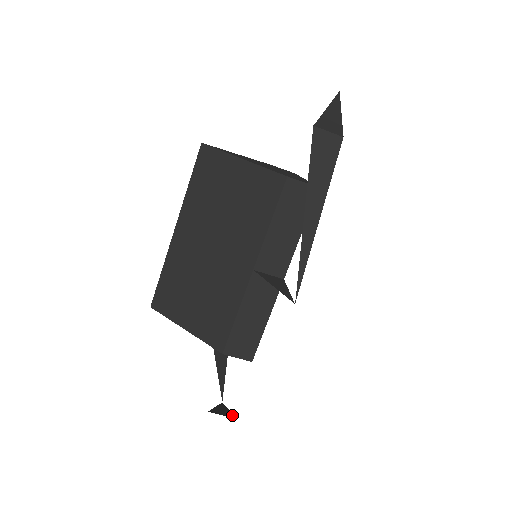
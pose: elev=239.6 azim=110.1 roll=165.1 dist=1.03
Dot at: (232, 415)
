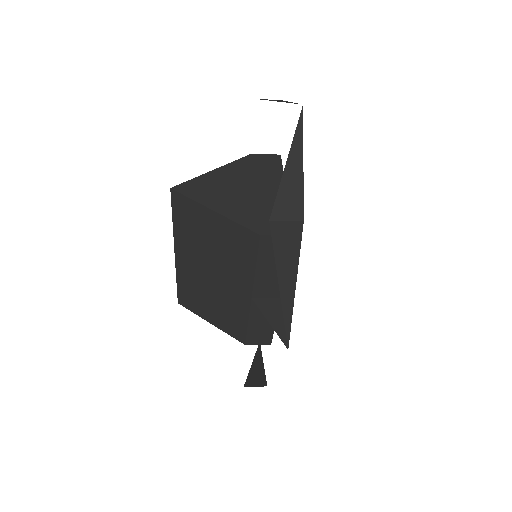
Dot at: (264, 379)
